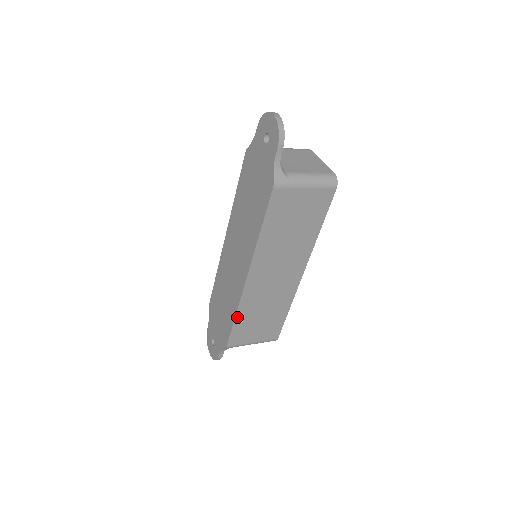
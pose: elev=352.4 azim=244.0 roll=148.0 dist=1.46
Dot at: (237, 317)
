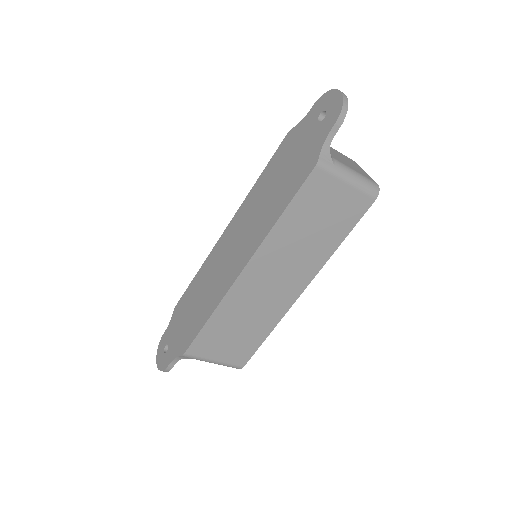
Dot at: (212, 318)
